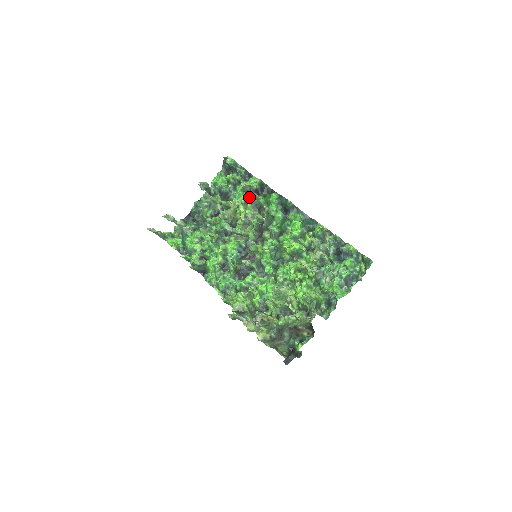
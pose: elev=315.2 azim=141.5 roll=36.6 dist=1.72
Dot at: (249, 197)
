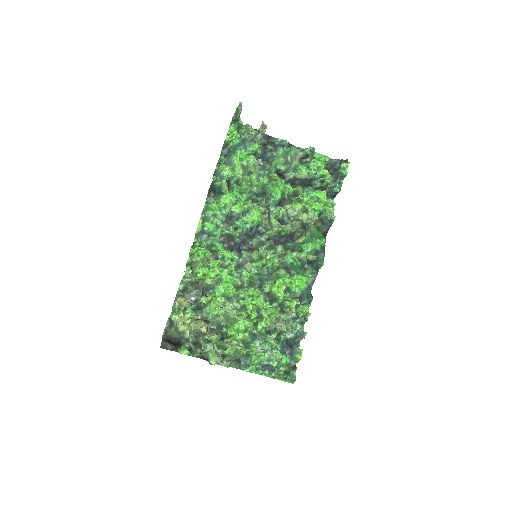
Dot at: (313, 212)
